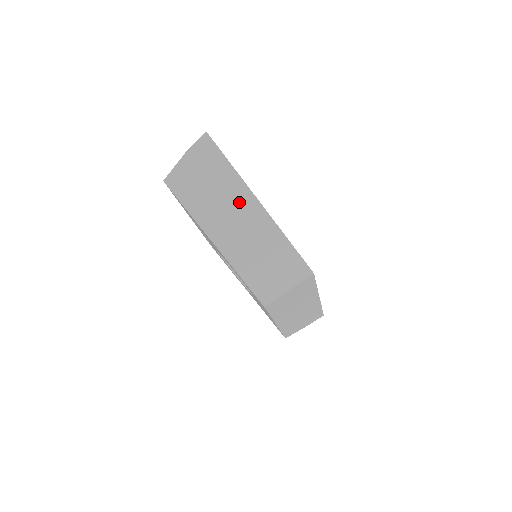
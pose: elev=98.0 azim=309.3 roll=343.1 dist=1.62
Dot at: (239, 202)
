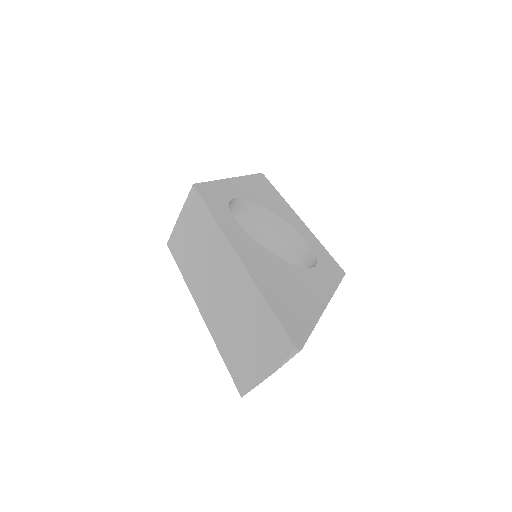
Dot at: occluded
